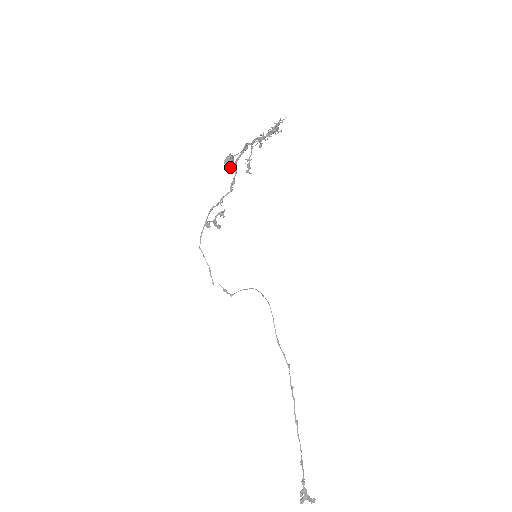
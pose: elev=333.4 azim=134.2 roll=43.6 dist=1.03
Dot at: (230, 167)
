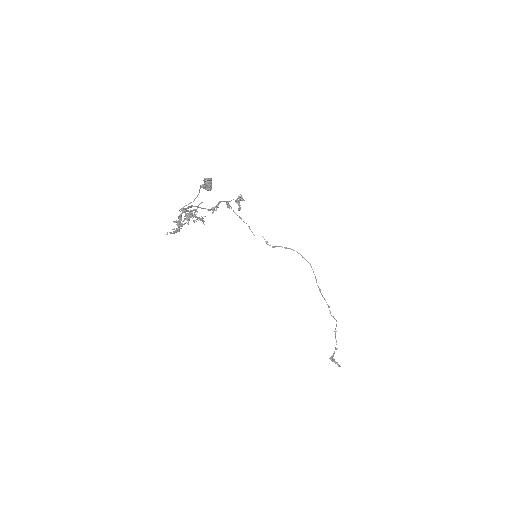
Dot at: (209, 190)
